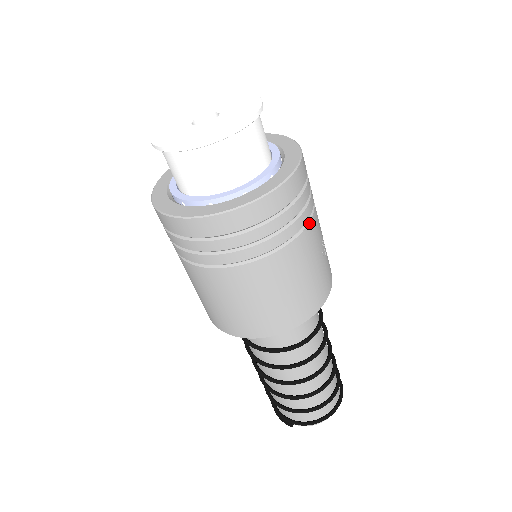
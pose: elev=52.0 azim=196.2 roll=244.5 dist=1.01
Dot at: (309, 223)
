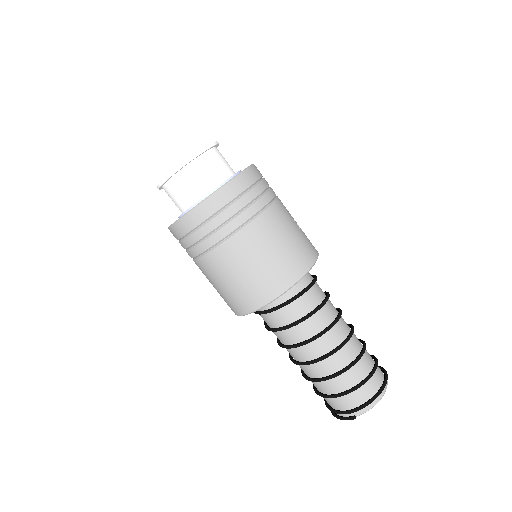
Dot at: (275, 201)
